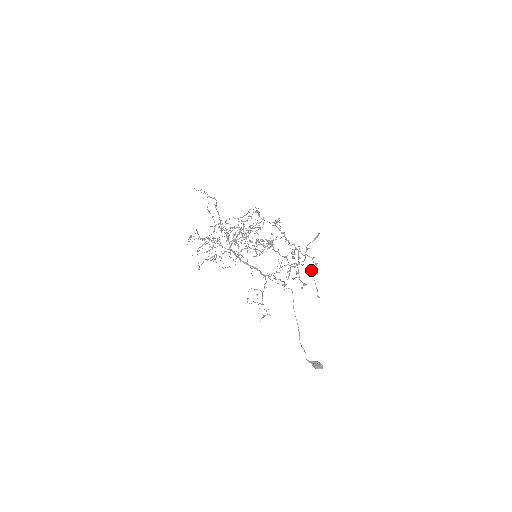
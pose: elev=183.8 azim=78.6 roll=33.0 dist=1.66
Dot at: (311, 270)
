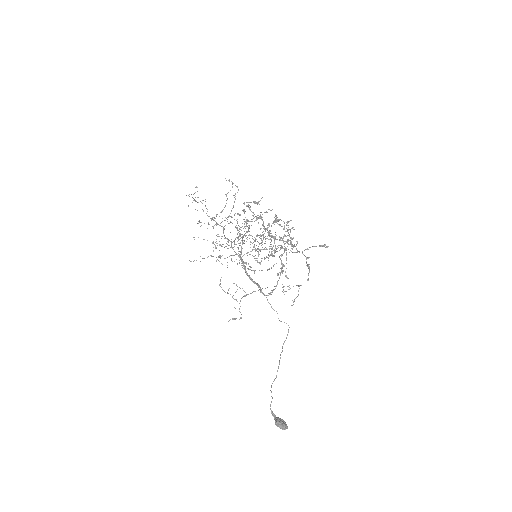
Dot at: (287, 240)
